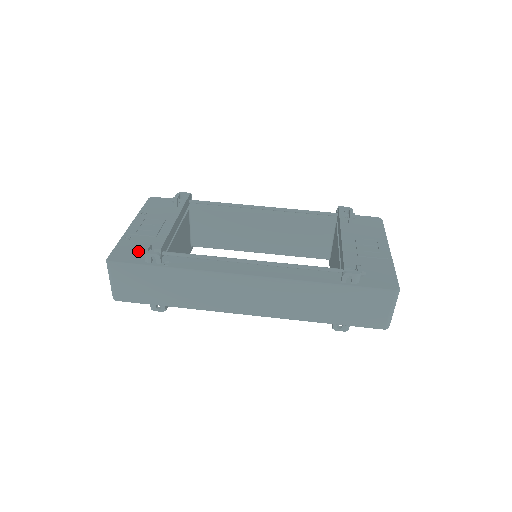
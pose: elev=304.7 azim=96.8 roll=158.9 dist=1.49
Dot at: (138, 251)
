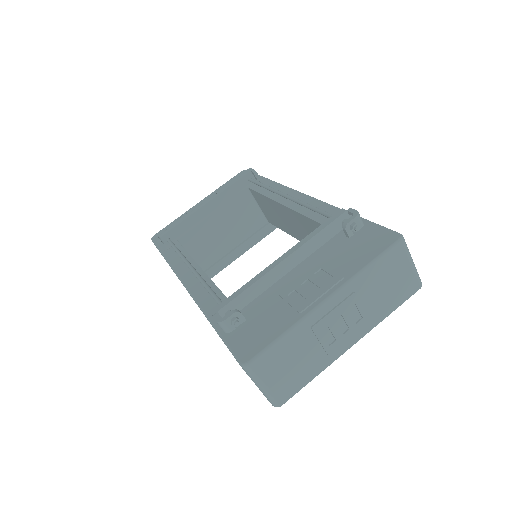
Dot at: occluded
